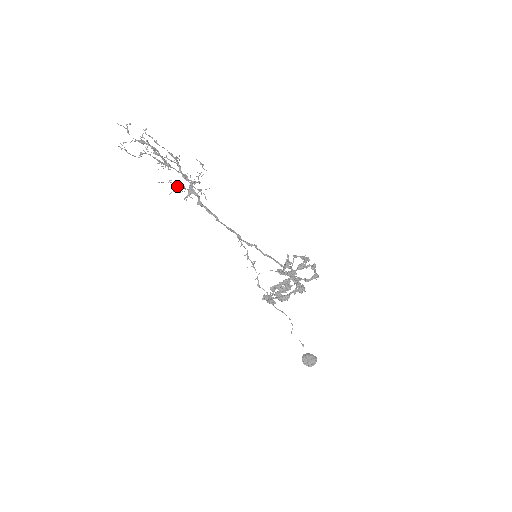
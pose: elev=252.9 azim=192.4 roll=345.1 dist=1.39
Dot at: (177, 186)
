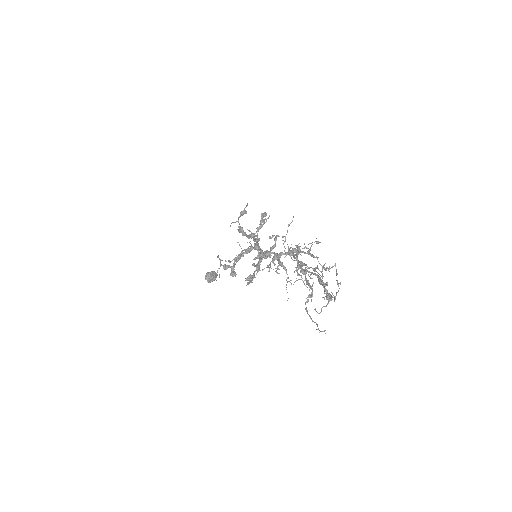
Dot at: (278, 266)
